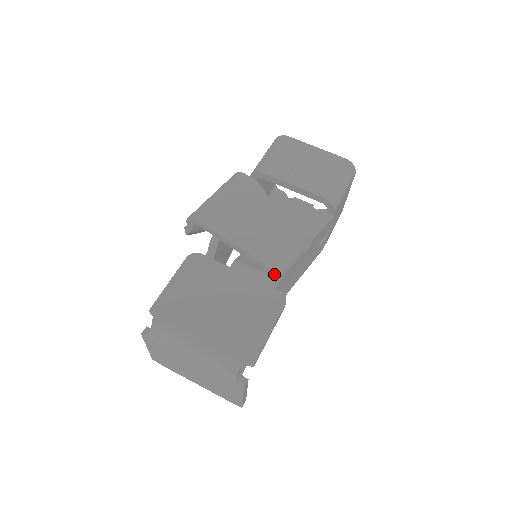
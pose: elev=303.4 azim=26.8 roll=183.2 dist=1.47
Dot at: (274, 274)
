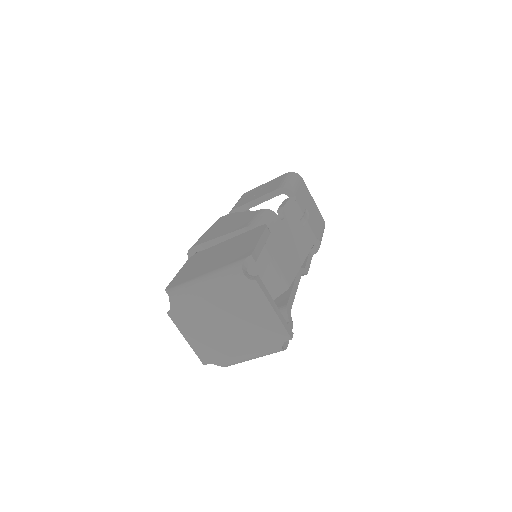
Dot at: occluded
